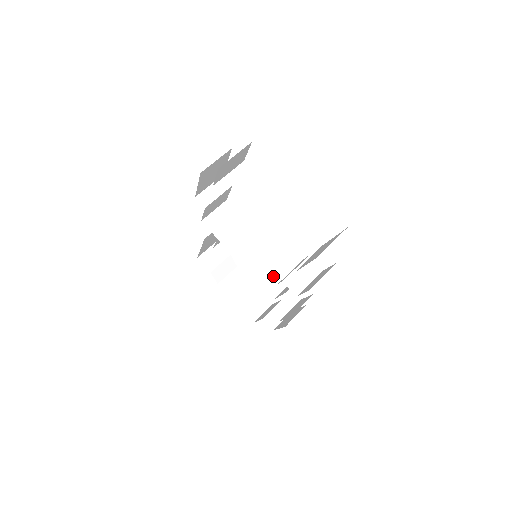
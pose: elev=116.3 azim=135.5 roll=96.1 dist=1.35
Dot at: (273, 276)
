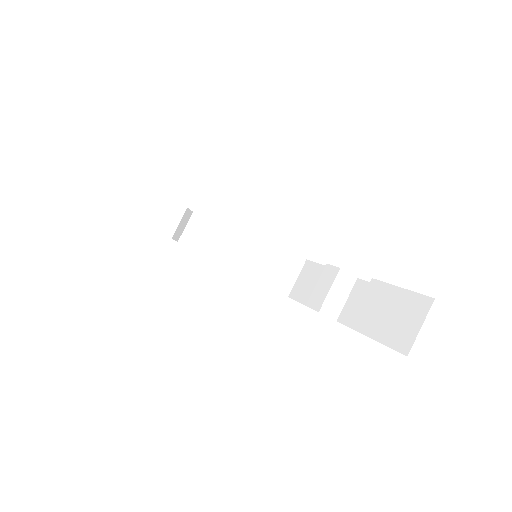
Dot at: (281, 271)
